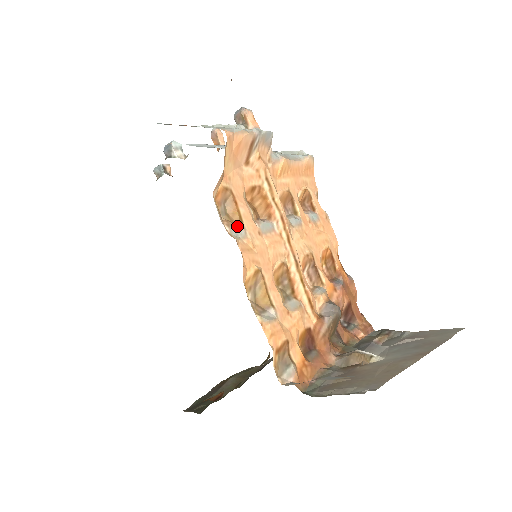
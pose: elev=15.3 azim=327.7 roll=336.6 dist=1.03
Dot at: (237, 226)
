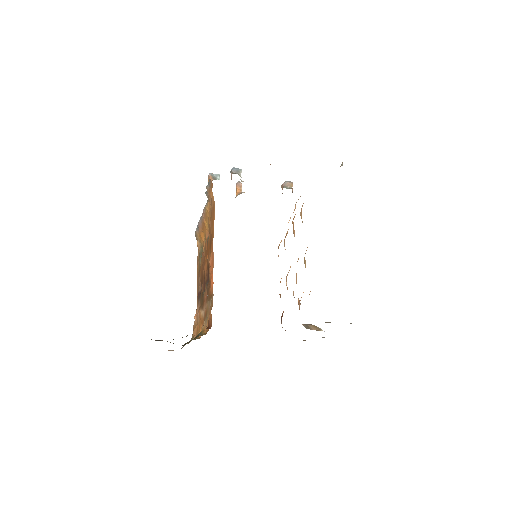
Dot at: occluded
